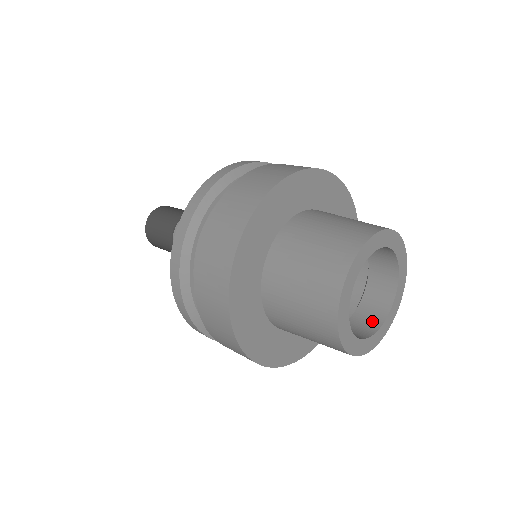
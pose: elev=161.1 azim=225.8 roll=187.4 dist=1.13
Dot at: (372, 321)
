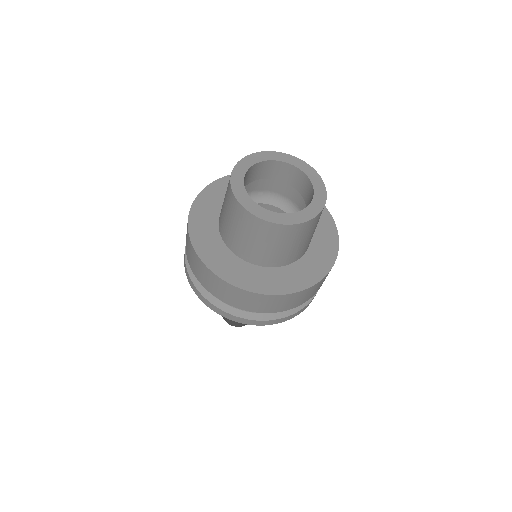
Dot at: occluded
